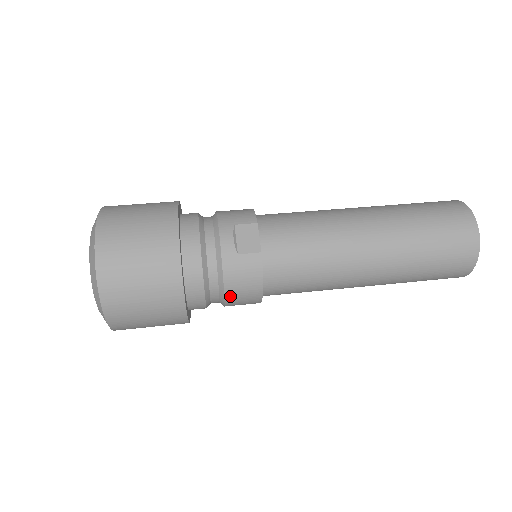
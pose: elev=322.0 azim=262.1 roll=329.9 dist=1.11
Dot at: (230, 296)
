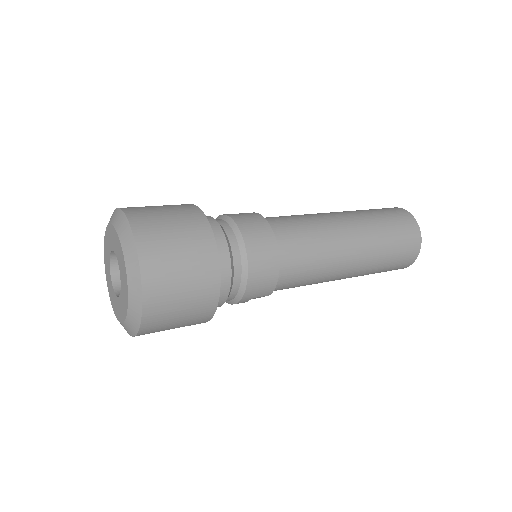
Dot at: (246, 234)
